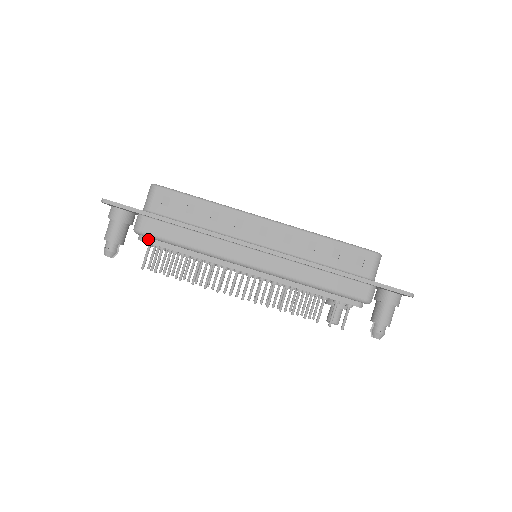
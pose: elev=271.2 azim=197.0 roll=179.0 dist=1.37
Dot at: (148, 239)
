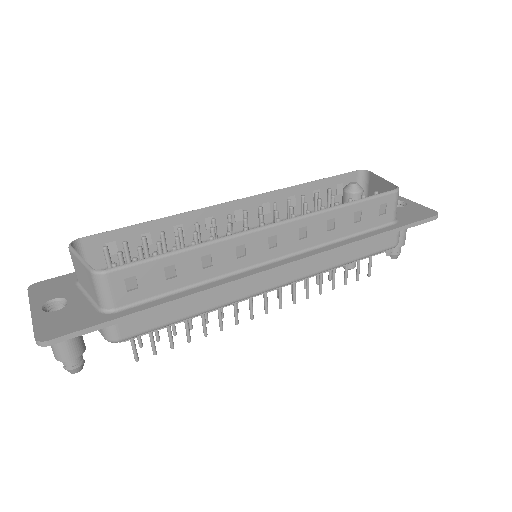
Dot at: occluded
